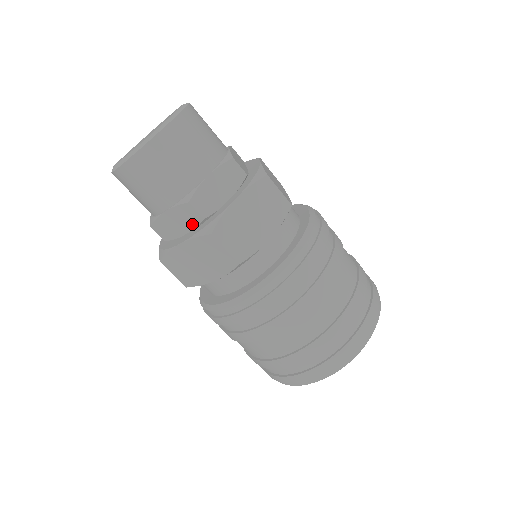
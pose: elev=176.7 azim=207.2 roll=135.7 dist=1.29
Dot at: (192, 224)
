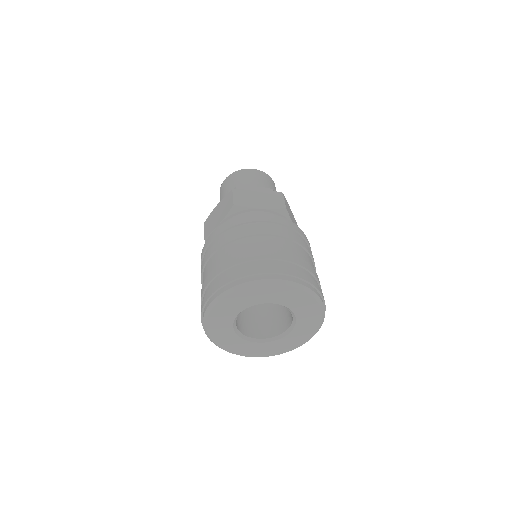
Dot at: occluded
